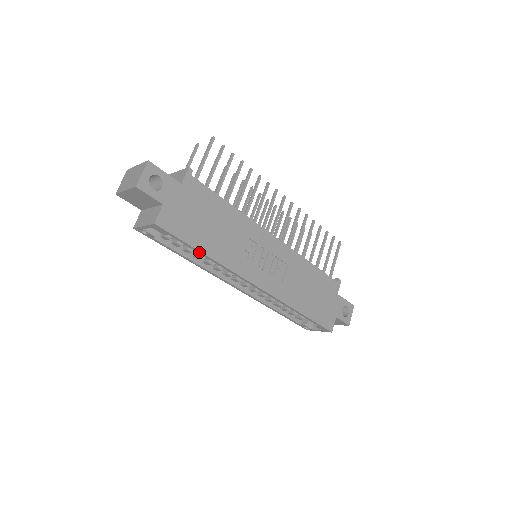
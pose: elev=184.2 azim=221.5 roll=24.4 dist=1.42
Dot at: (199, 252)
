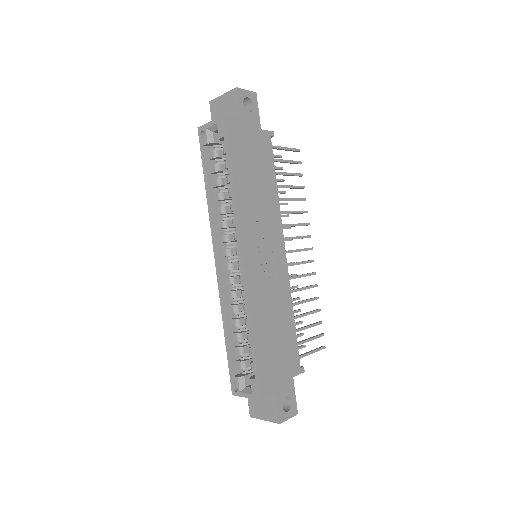
Dot at: (231, 173)
